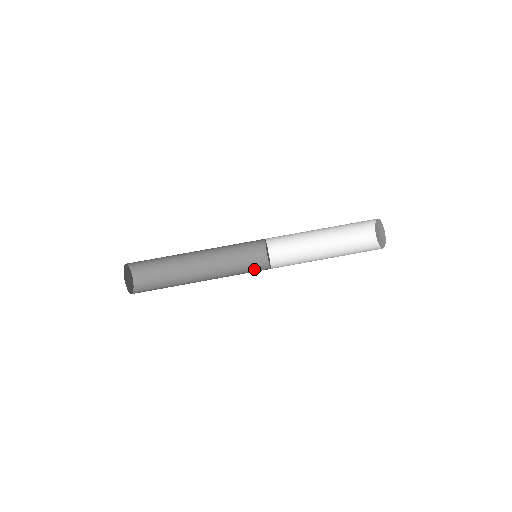
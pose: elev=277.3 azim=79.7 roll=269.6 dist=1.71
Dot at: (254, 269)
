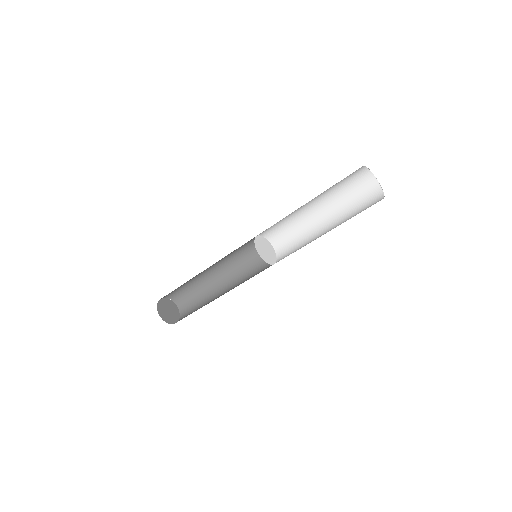
Dot at: occluded
